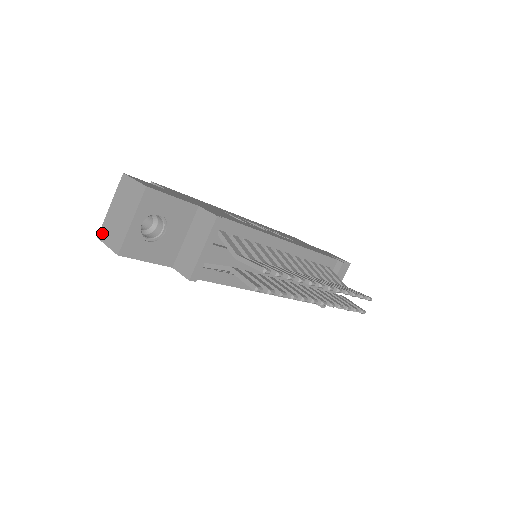
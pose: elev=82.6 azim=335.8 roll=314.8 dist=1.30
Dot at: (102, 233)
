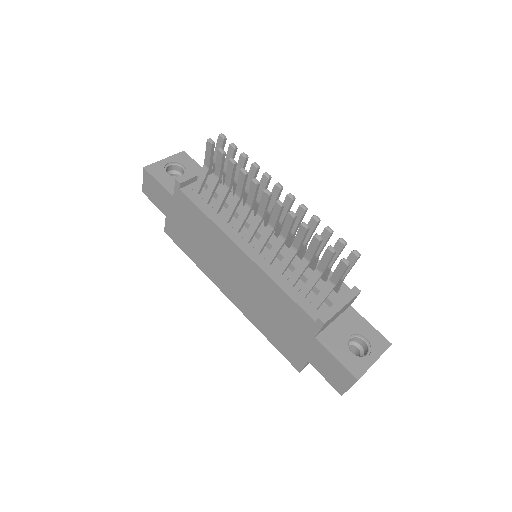
Dot at: occluded
